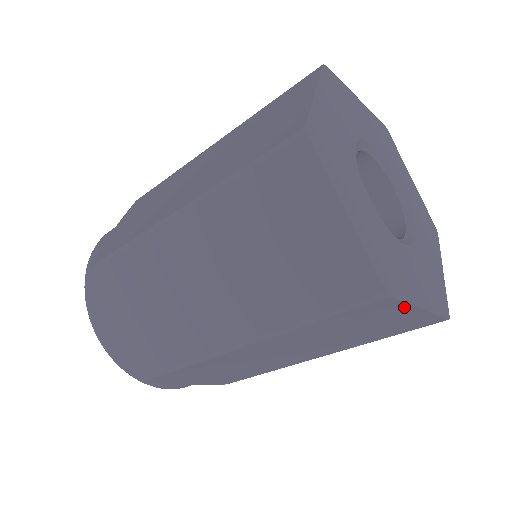
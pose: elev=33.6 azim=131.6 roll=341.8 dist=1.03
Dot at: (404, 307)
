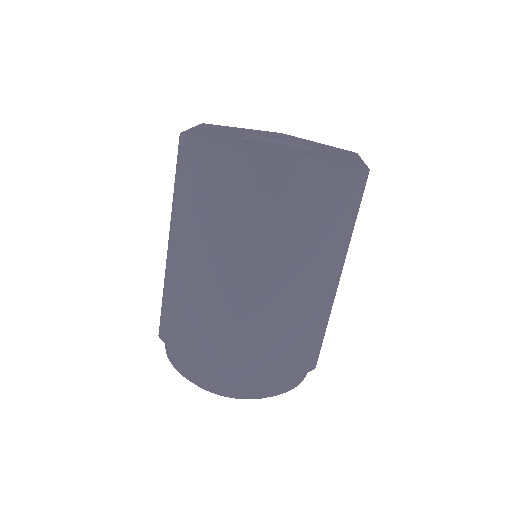
Dot at: (304, 170)
